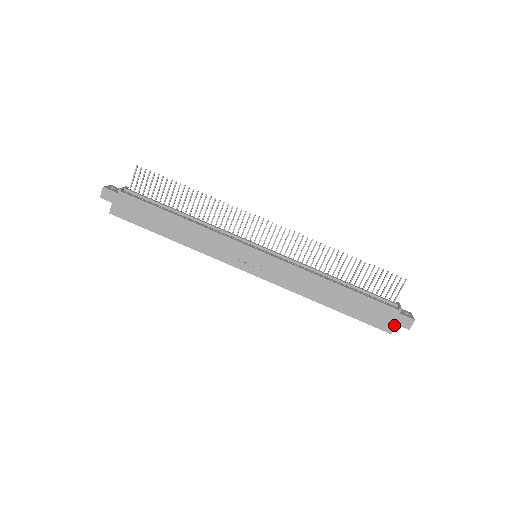
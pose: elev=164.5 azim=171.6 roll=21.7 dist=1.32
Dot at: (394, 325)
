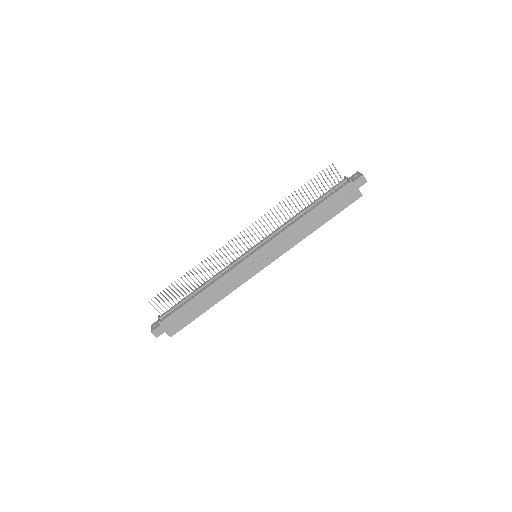
Dot at: (358, 190)
